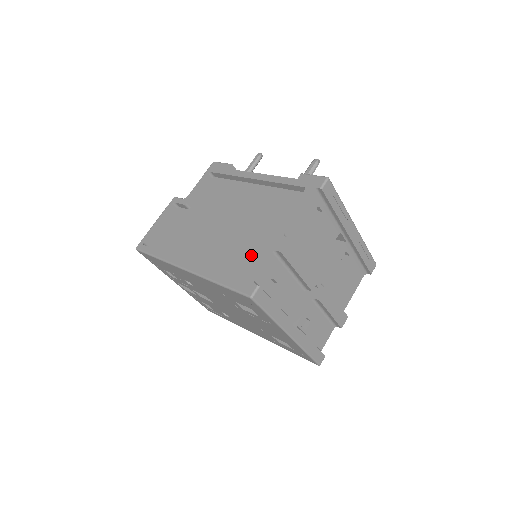
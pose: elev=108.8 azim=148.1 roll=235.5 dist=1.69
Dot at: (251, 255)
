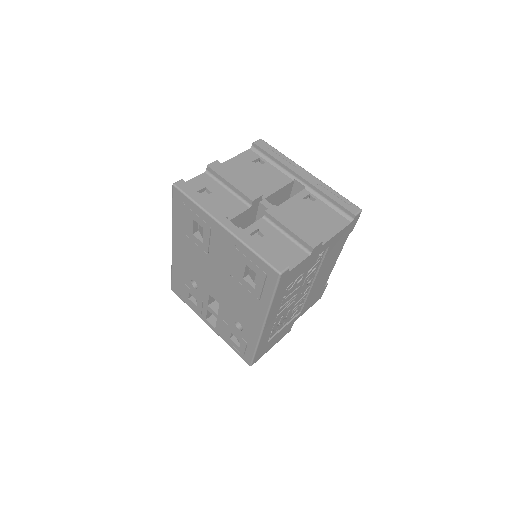
Dot at: occluded
